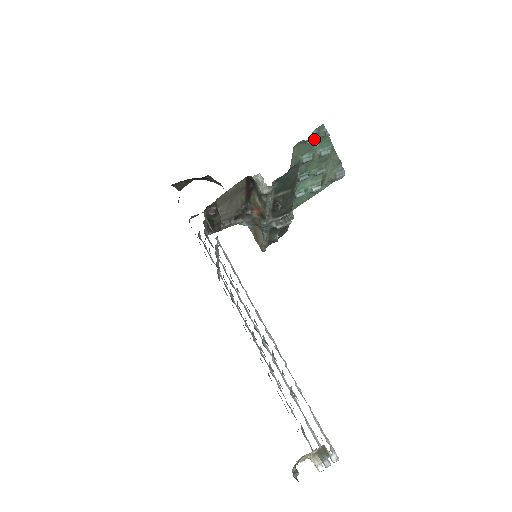
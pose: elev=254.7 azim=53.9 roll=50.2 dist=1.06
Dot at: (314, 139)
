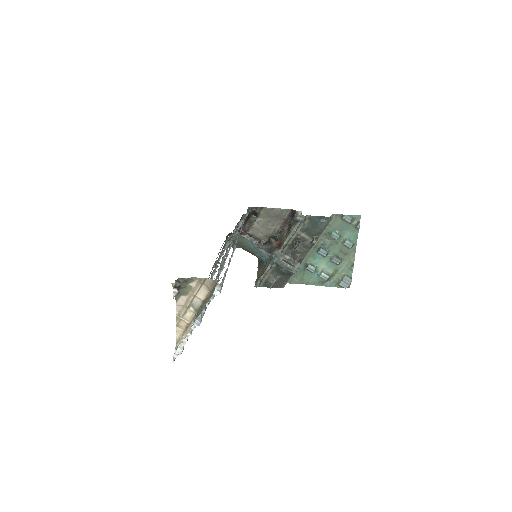
Dot at: (349, 219)
